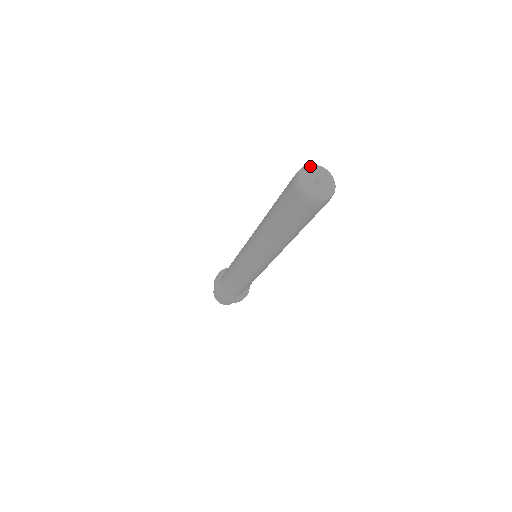
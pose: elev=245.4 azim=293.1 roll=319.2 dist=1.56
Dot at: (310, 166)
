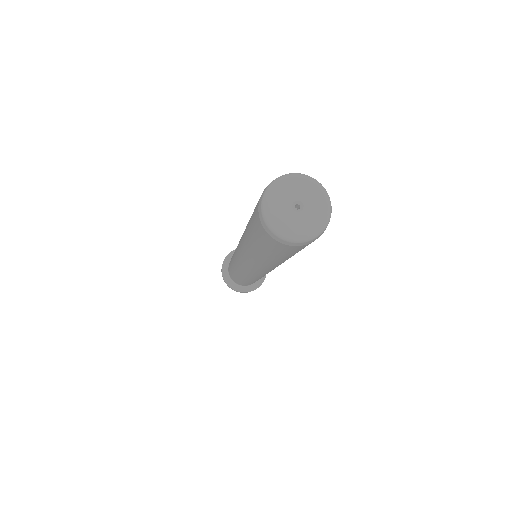
Dot at: (285, 179)
